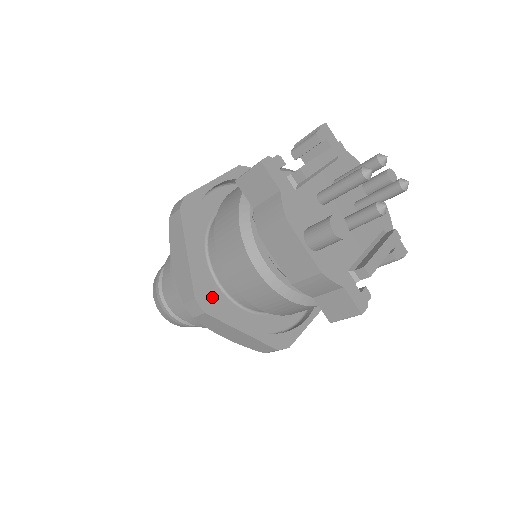
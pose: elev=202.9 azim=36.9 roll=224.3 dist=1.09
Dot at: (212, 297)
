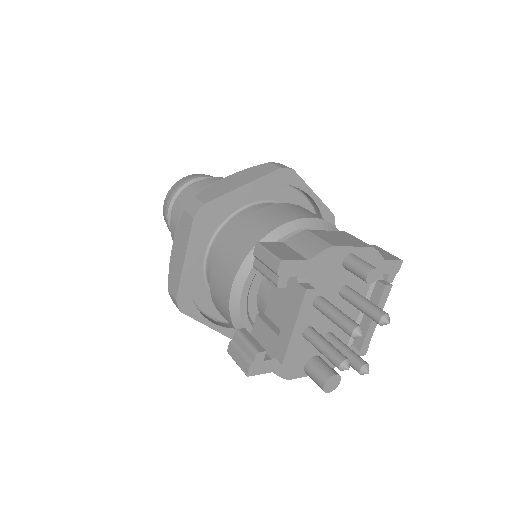
Dot at: occluded
